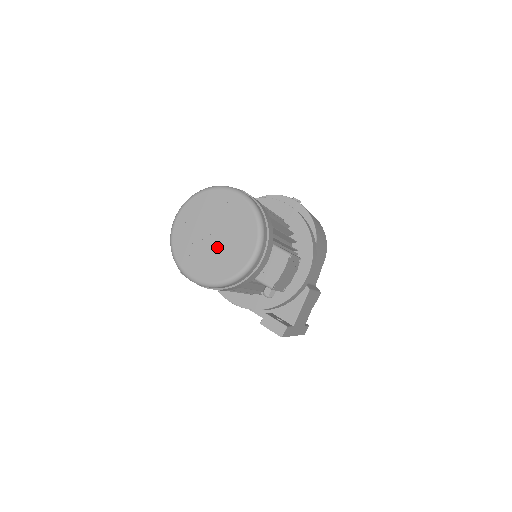
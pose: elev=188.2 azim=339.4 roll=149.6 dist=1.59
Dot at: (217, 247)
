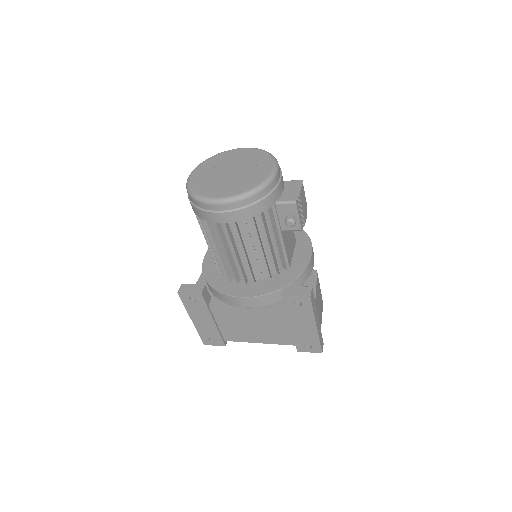
Dot at: (237, 175)
